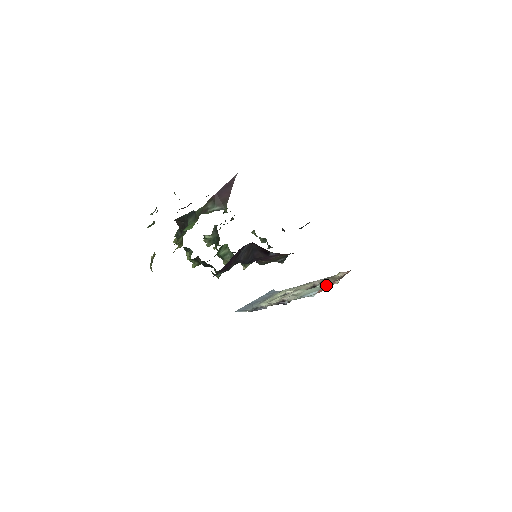
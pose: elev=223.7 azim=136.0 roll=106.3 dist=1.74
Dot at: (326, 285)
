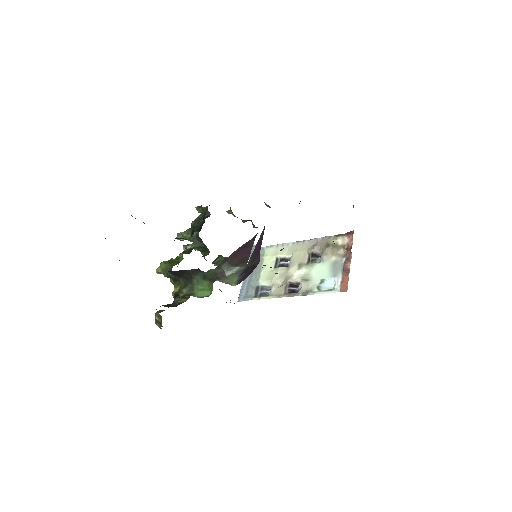
Dot at: (335, 263)
